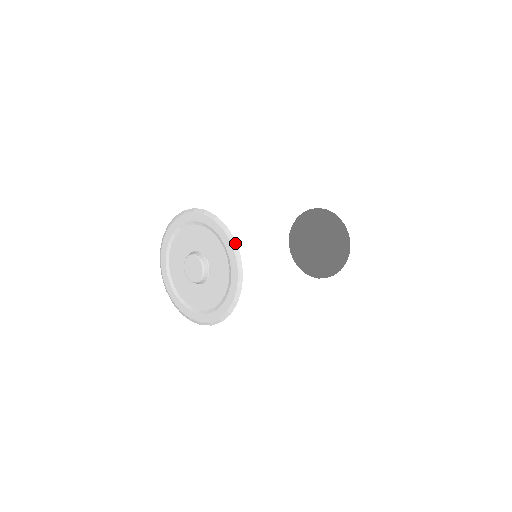
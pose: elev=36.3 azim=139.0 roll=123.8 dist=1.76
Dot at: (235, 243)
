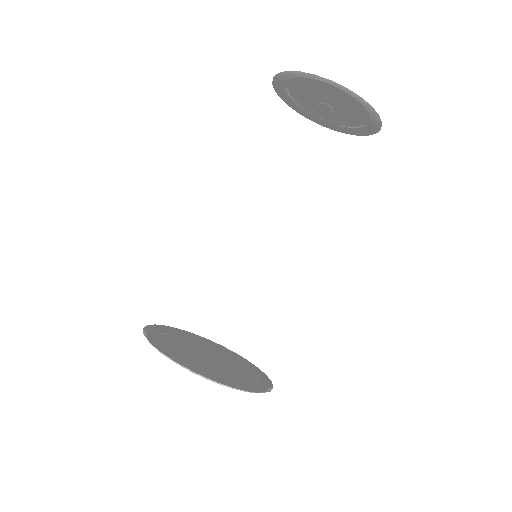
Dot at: (178, 364)
